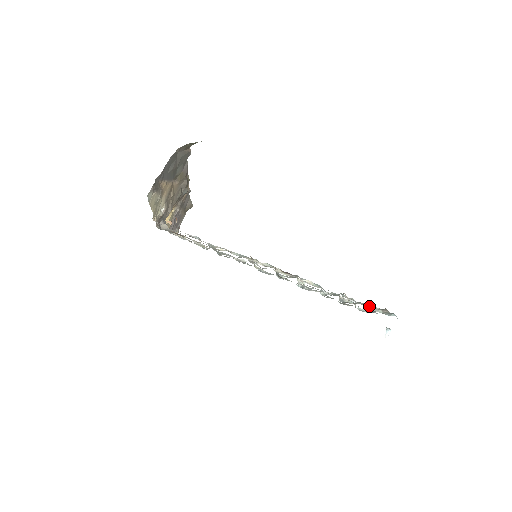
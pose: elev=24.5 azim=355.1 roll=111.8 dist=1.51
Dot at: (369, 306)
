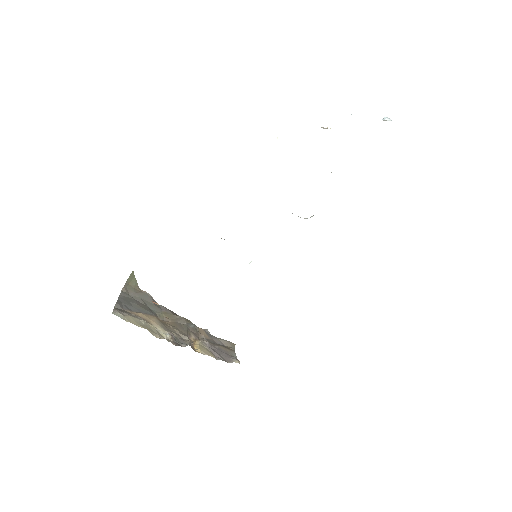
Dot at: occluded
